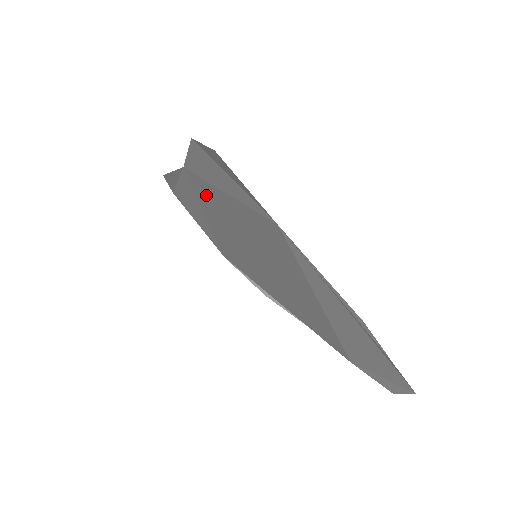
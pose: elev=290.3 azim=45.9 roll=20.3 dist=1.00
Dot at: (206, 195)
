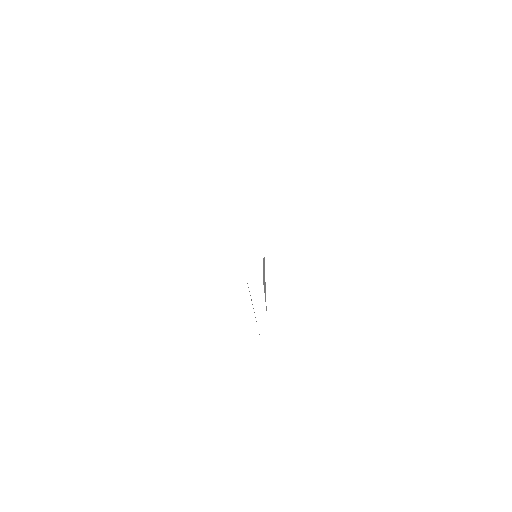
Dot at: occluded
